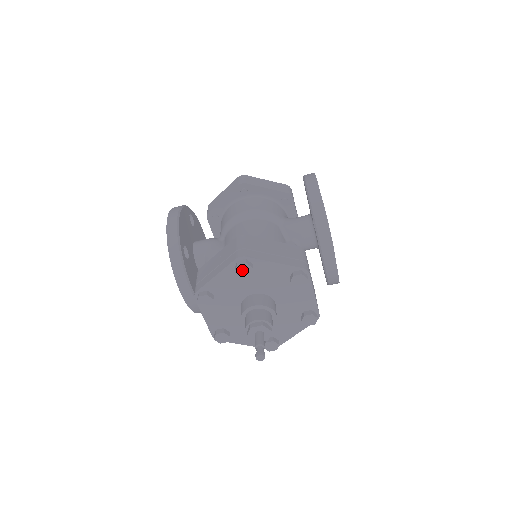
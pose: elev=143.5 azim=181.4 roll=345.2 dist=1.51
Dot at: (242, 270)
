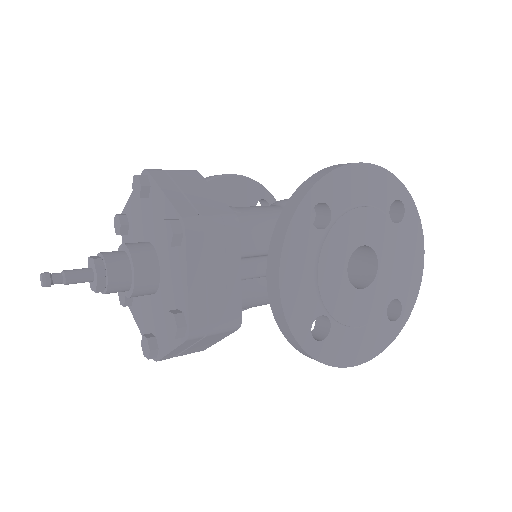
Dot at: (136, 186)
